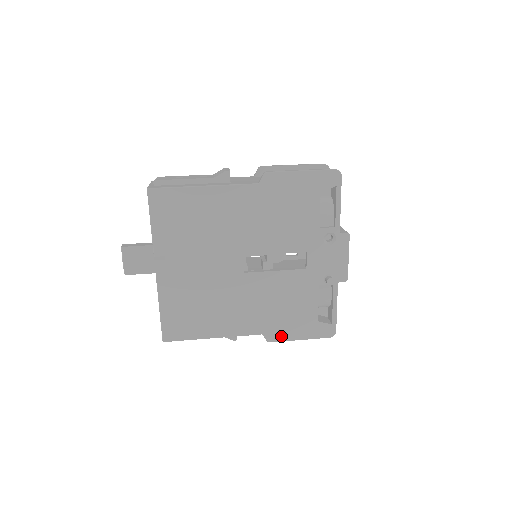
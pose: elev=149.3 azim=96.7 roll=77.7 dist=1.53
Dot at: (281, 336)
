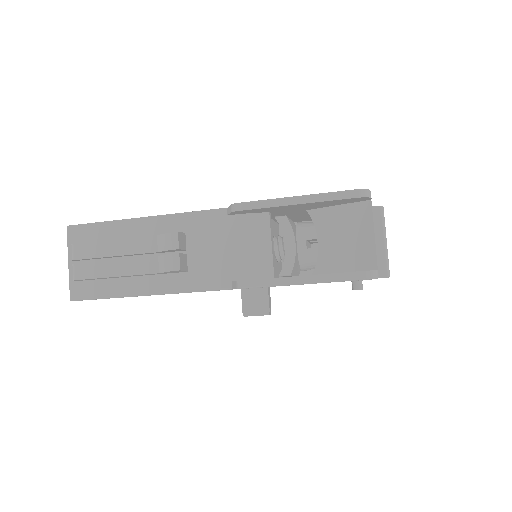
Dot at: occluded
